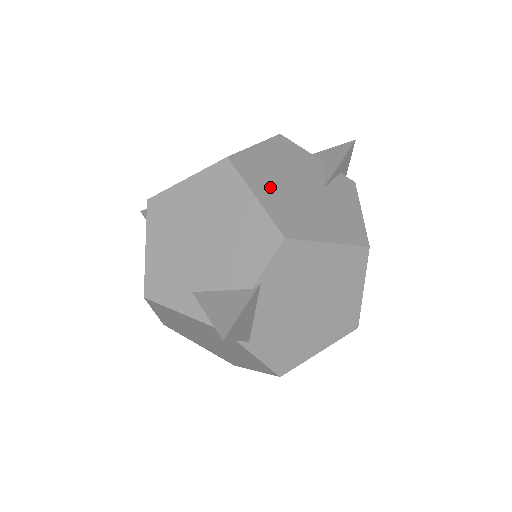
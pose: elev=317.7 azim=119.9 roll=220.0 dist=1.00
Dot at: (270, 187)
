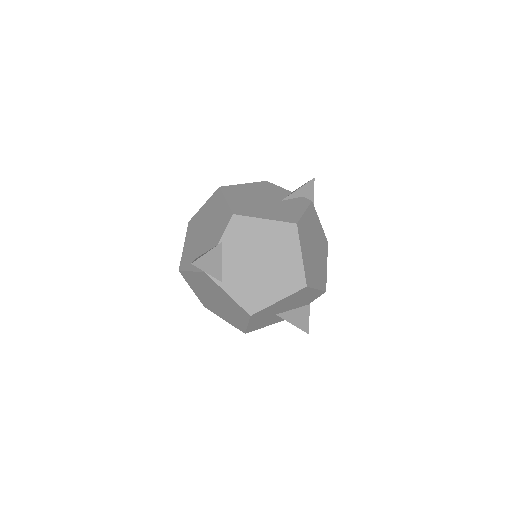
Dot at: (239, 198)
